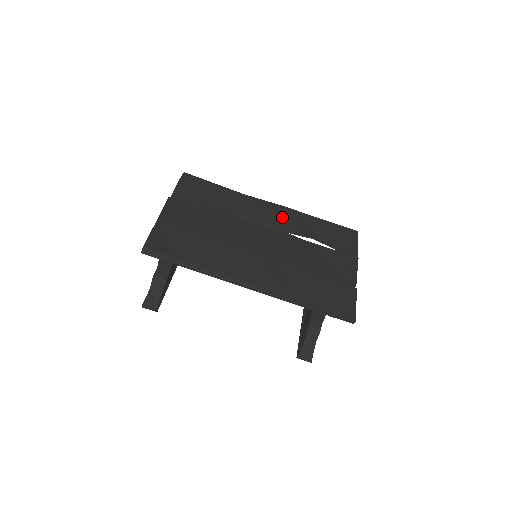
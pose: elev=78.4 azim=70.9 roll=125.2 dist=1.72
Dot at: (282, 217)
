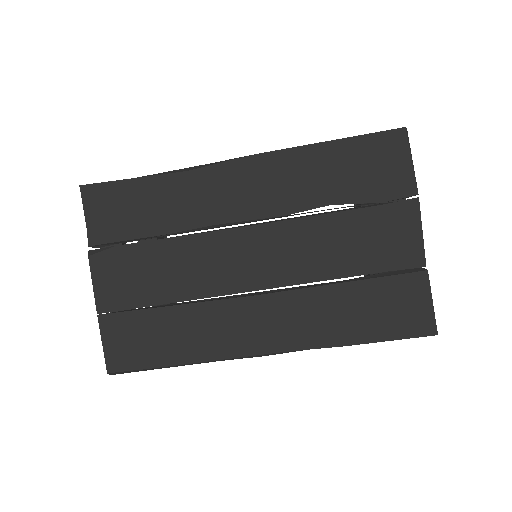
Dot at: (265, 184)
